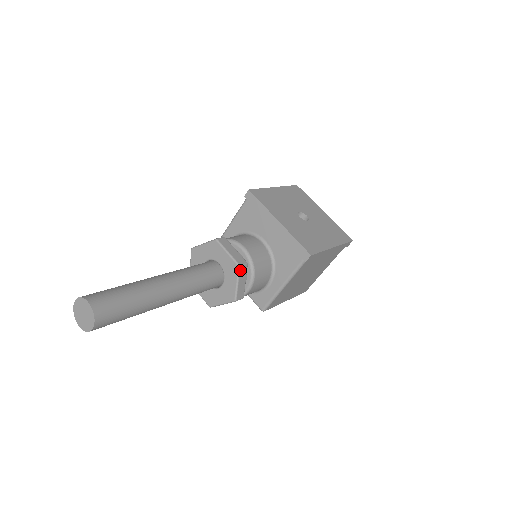
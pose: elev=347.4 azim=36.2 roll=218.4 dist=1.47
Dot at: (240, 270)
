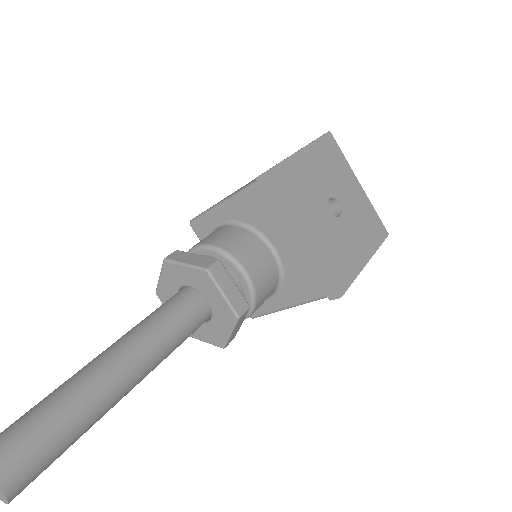
Dot at: (238, 321)
